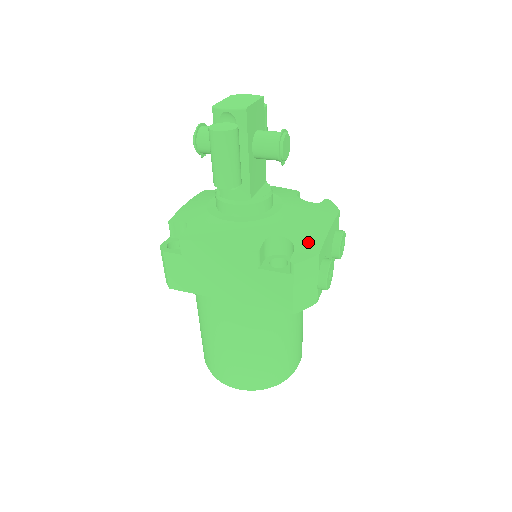
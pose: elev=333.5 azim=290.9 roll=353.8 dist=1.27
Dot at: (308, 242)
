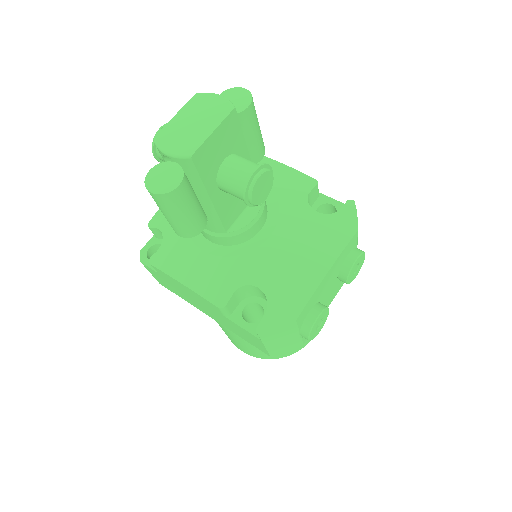
Dot at: (287, 300)
